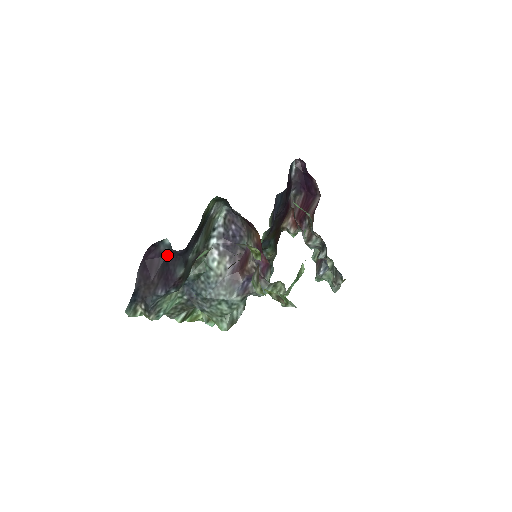
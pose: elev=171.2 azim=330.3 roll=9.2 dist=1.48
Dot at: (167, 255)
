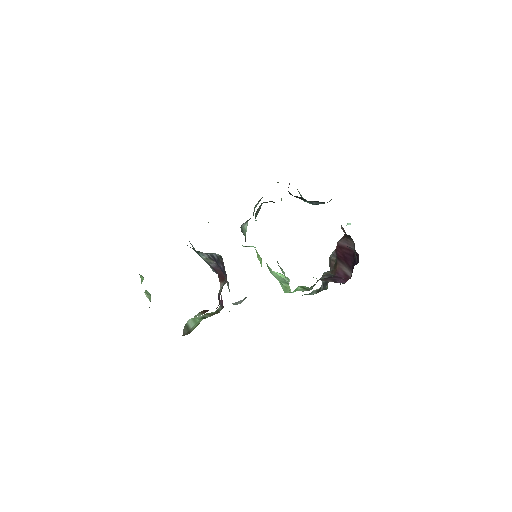
Dot at: occluded
